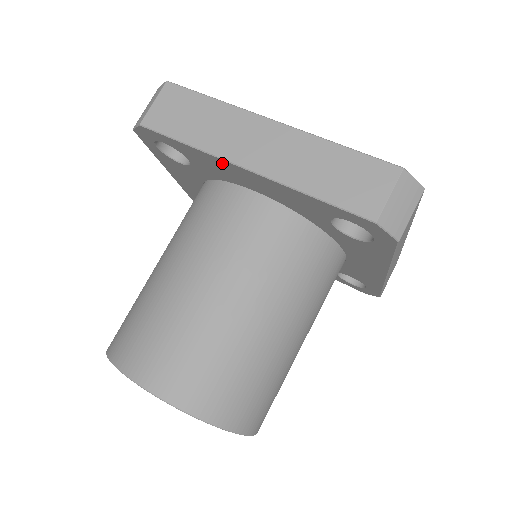
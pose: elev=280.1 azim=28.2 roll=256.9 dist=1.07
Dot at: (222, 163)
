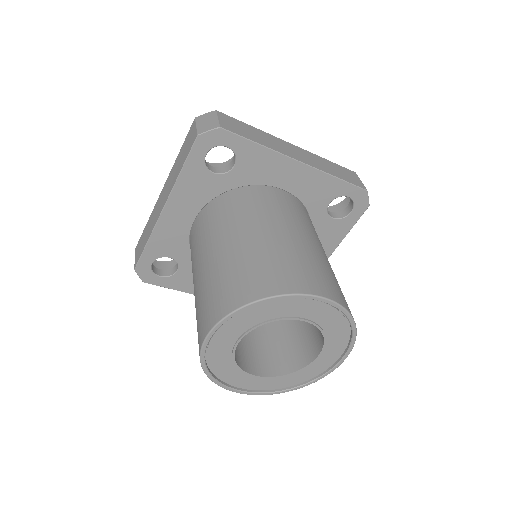
Dot at: (162, 227)
